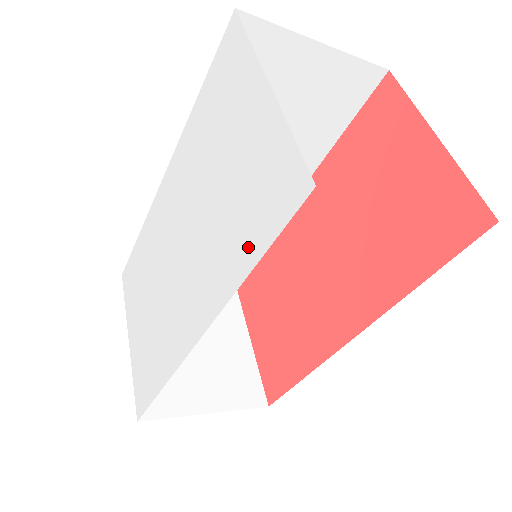
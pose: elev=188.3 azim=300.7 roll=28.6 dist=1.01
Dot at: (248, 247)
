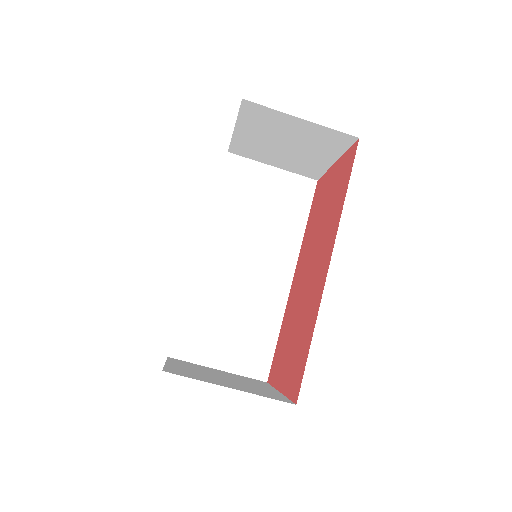
Dot at: occluded
